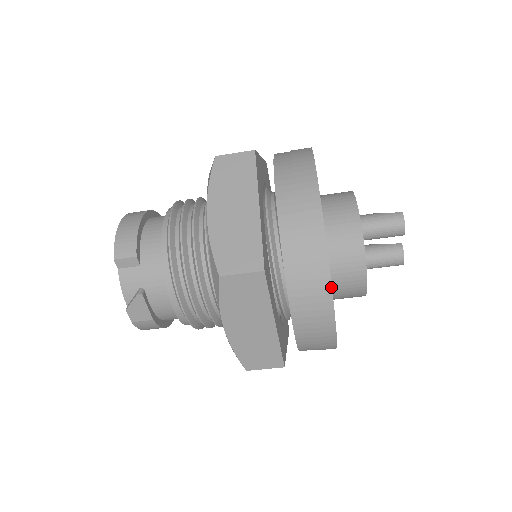
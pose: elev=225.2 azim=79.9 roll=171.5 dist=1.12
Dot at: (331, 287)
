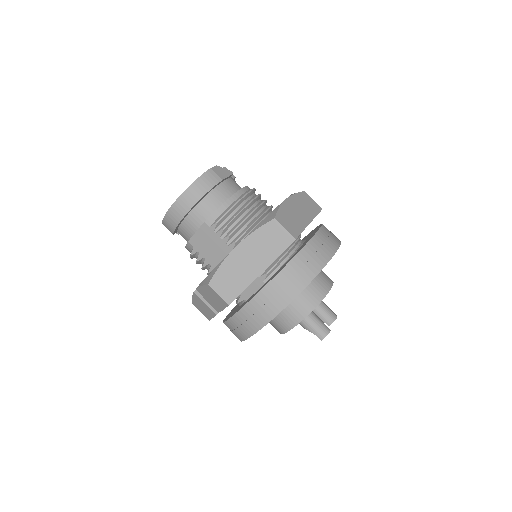
Dot at: occluded
